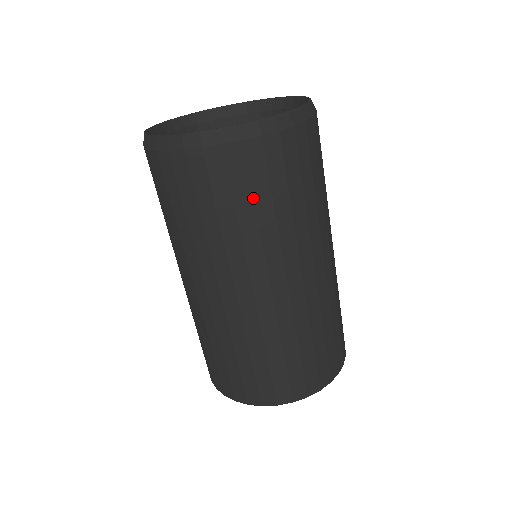
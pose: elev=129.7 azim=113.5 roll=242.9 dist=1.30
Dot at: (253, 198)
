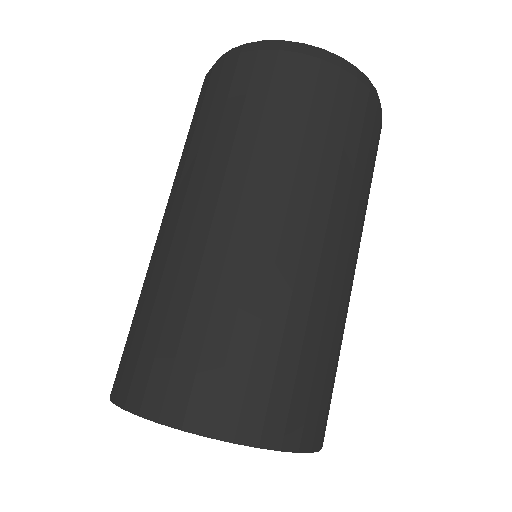
Dot at: (210, 111)
